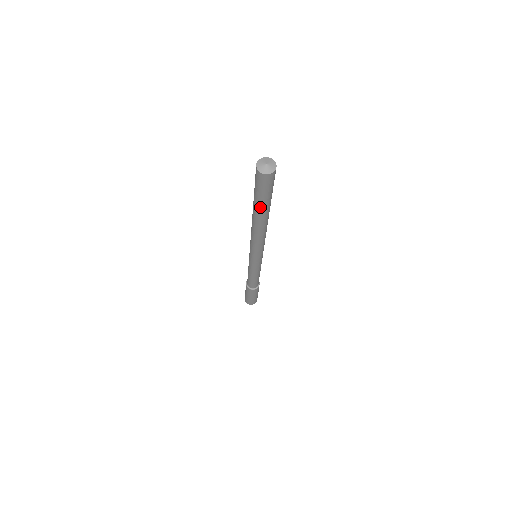
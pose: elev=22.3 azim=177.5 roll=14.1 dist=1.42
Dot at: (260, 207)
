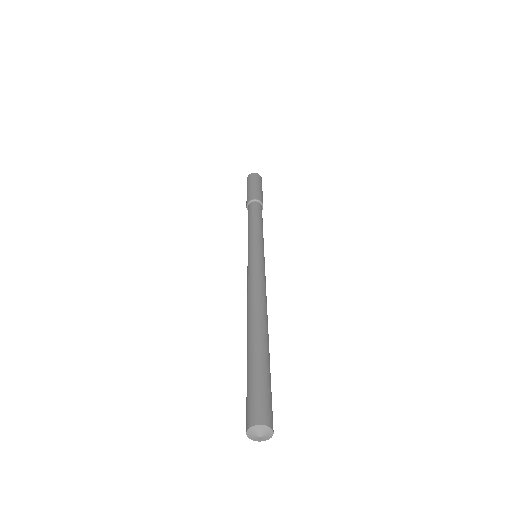
Dot at: occluded
